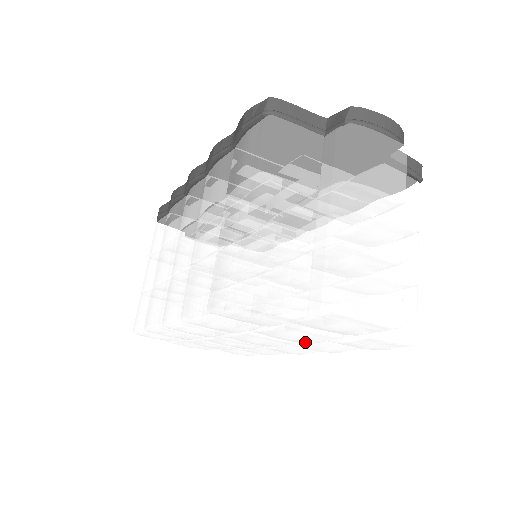
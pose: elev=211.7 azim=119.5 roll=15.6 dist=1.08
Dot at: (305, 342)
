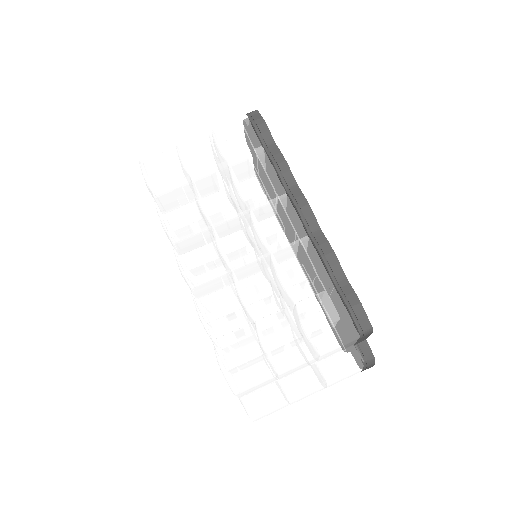
Dot at: occluded
